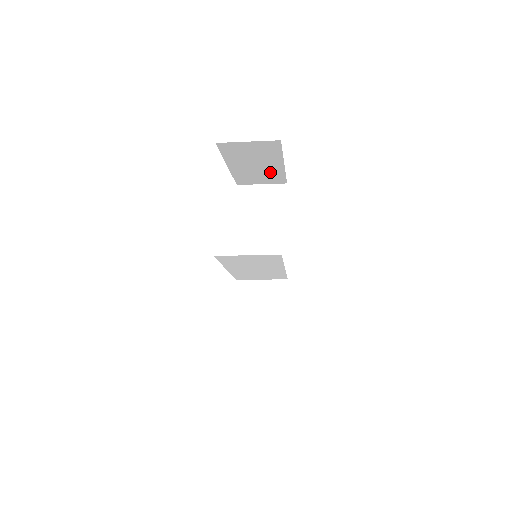
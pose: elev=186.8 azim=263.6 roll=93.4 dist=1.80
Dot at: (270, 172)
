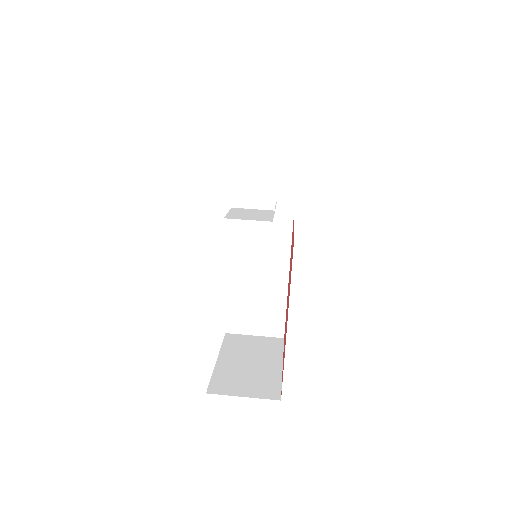
Dot at: occluded
